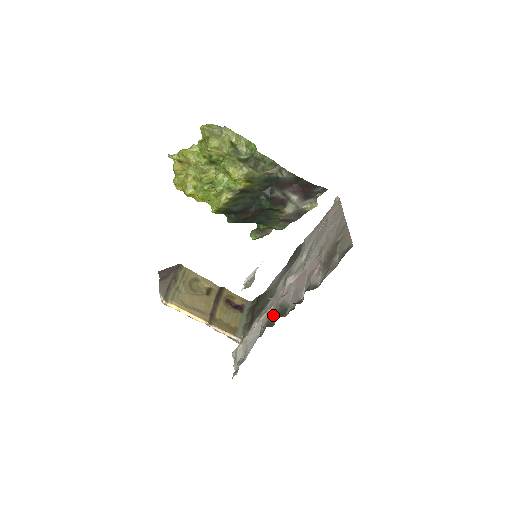
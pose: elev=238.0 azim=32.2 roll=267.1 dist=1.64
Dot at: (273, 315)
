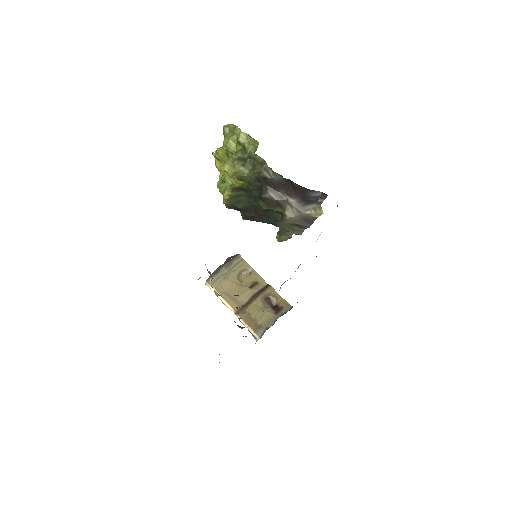
Dot at: occluded
